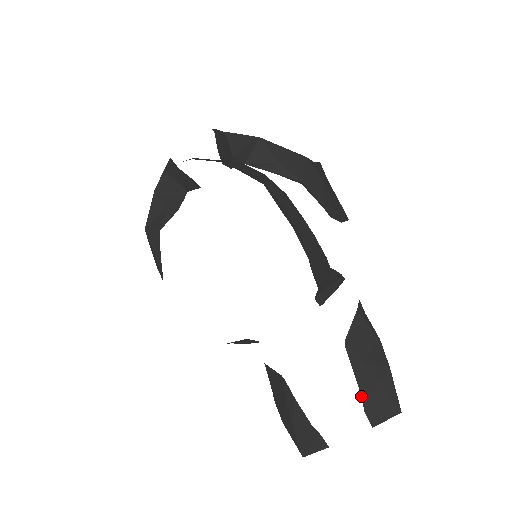
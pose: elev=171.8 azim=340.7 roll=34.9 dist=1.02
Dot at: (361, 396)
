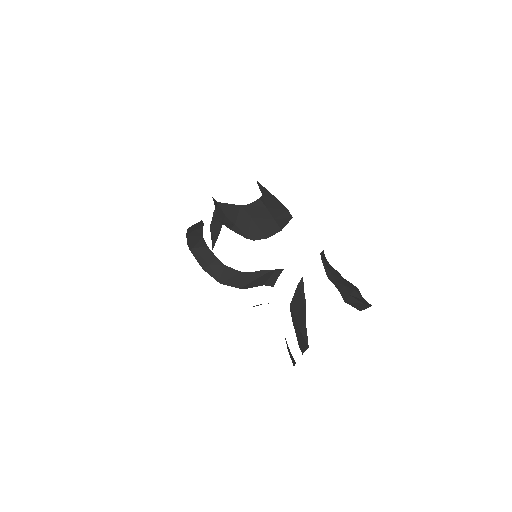
Dot at: occluded
